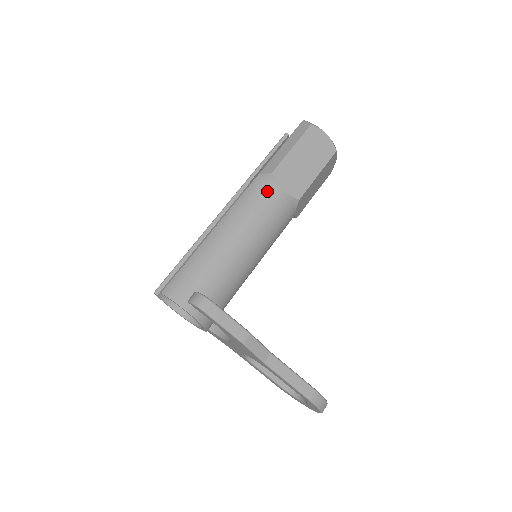
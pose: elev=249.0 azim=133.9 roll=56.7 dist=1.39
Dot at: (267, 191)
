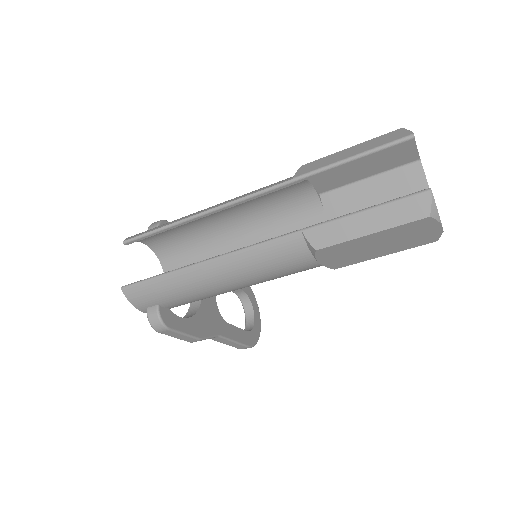
Dot at: (296, 259)
